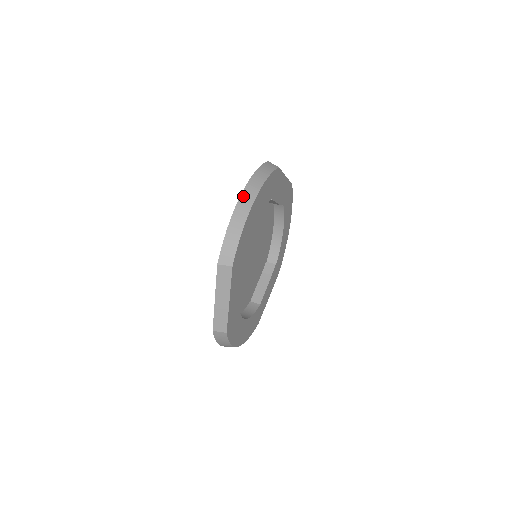
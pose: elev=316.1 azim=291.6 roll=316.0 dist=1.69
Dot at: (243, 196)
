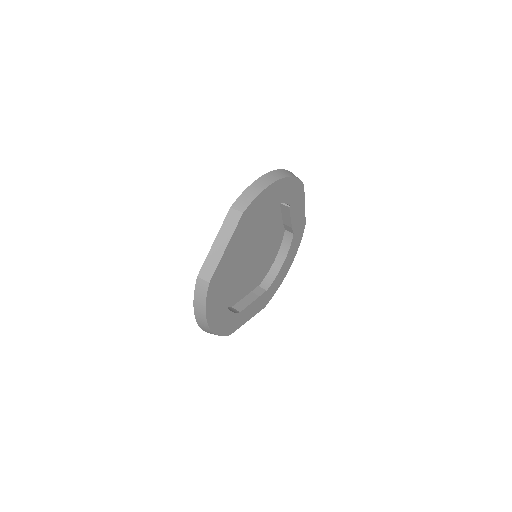
Dot at: (272, 173)
